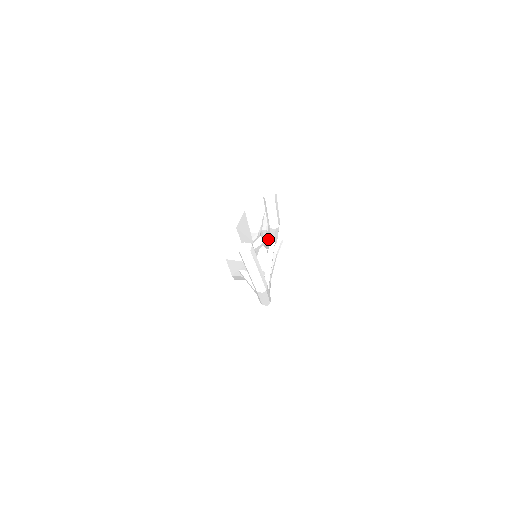
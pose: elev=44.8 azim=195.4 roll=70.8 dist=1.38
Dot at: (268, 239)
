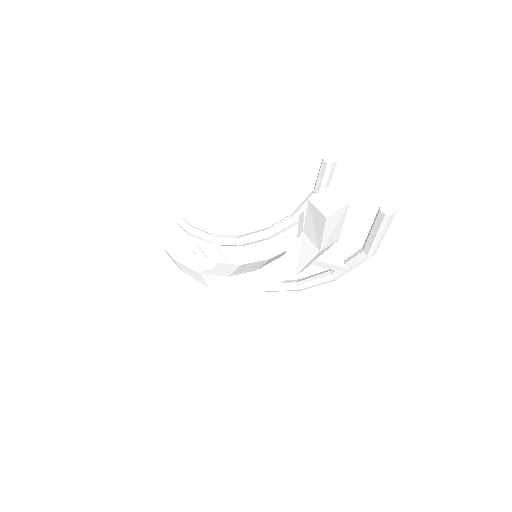
Dot at: occluded
